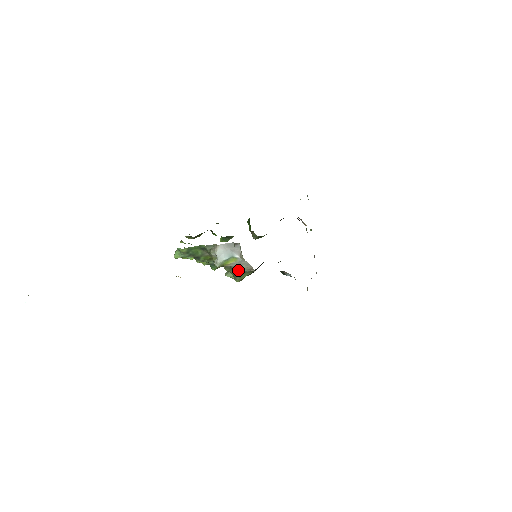
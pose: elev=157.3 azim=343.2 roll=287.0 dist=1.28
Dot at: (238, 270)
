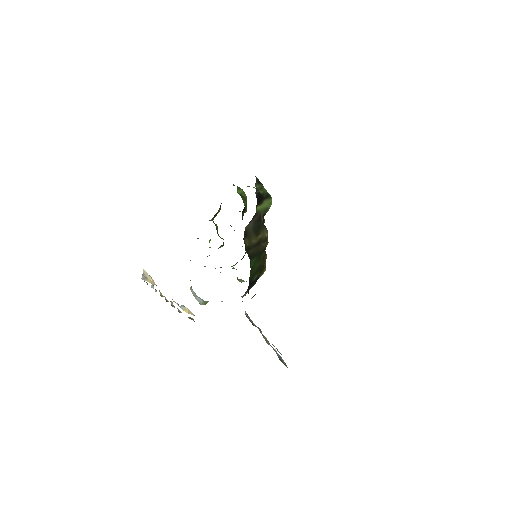
Dot at: occluded
